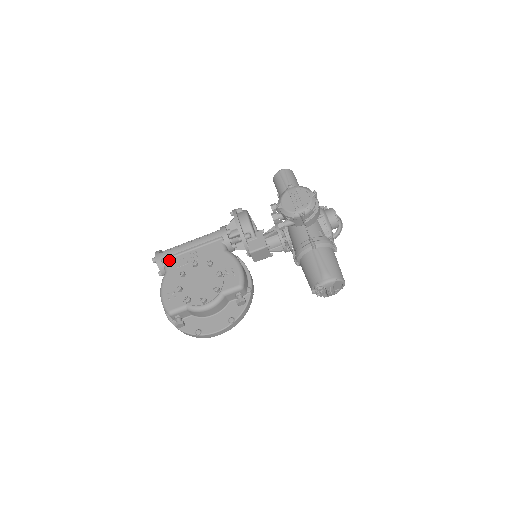
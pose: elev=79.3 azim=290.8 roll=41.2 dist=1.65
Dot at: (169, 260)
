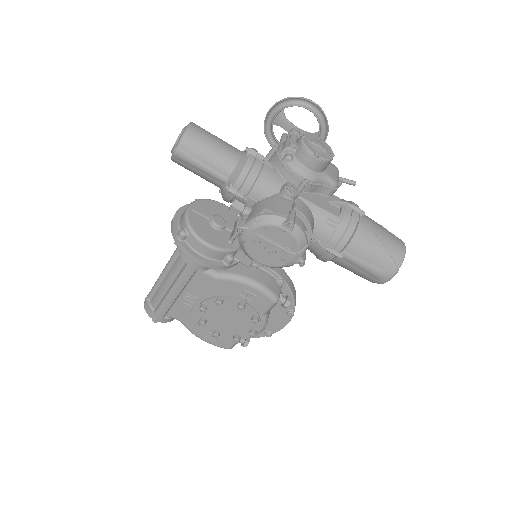
Dot at: (170, 313)
